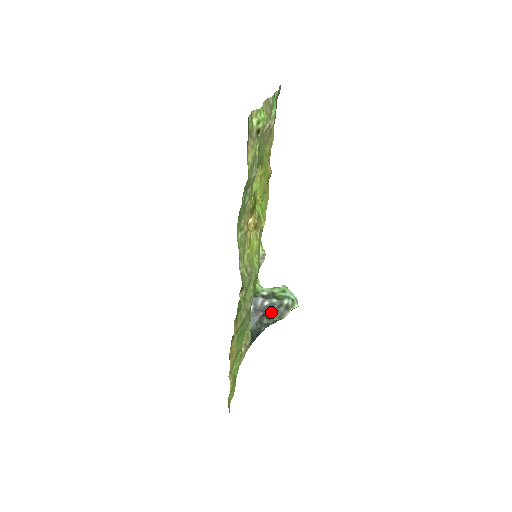
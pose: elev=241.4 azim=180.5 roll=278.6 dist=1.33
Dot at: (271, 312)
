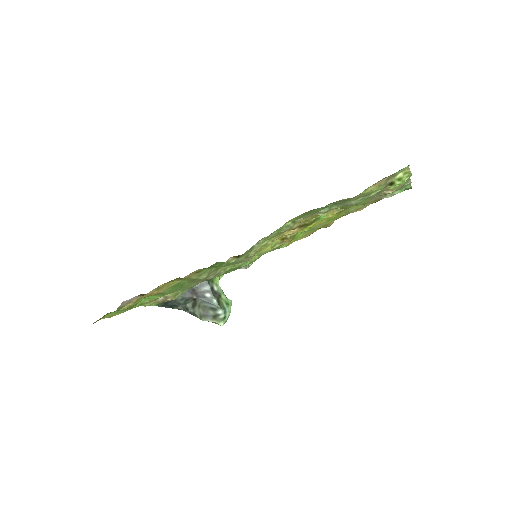
Dot at: (202, 305)
